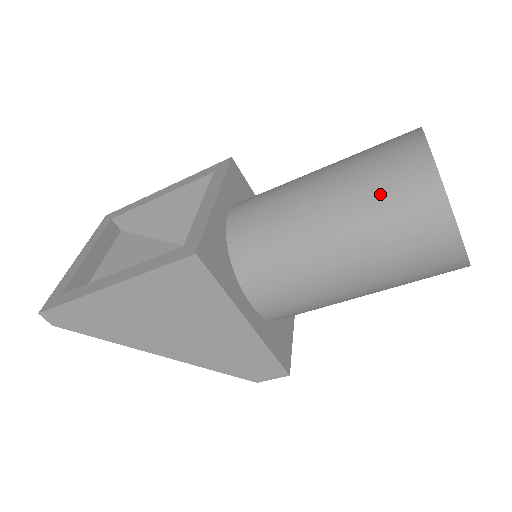
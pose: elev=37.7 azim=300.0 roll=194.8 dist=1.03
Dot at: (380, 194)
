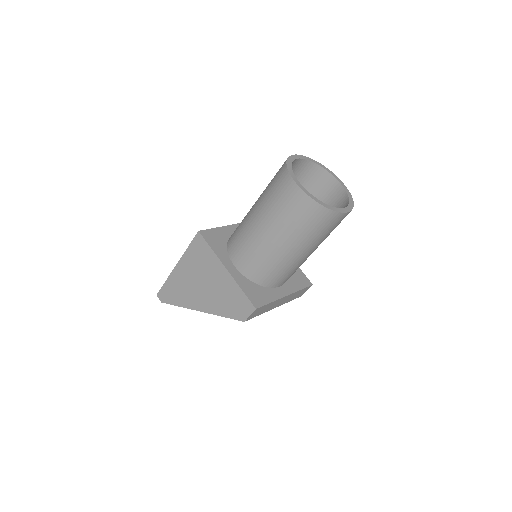
Dot at: (271, 183)
